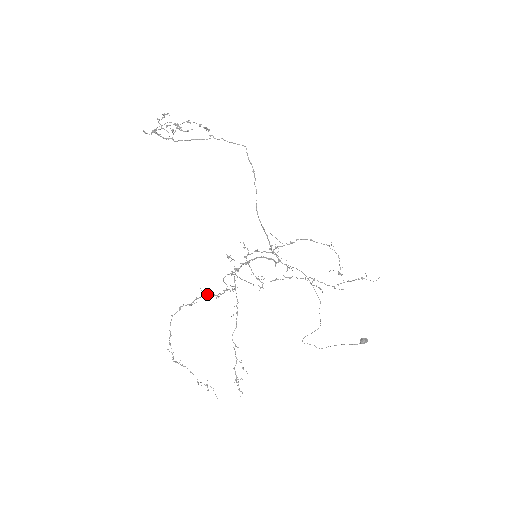
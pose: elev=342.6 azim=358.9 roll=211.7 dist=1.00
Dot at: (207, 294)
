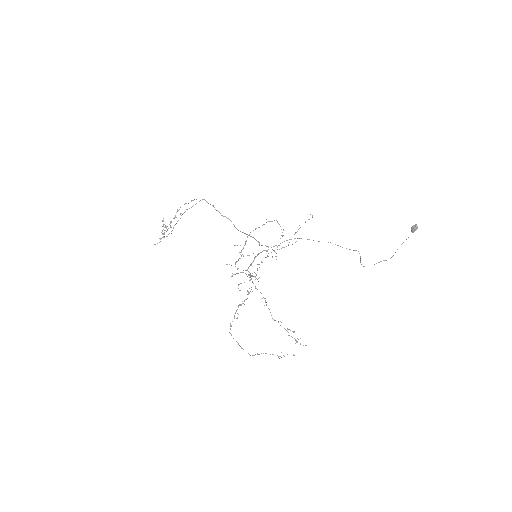
Dot at: occluded
